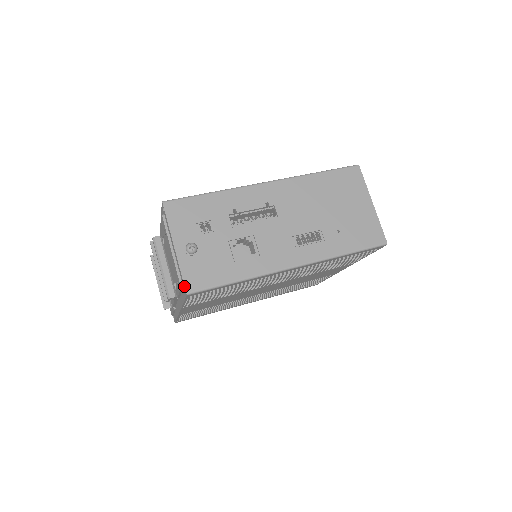
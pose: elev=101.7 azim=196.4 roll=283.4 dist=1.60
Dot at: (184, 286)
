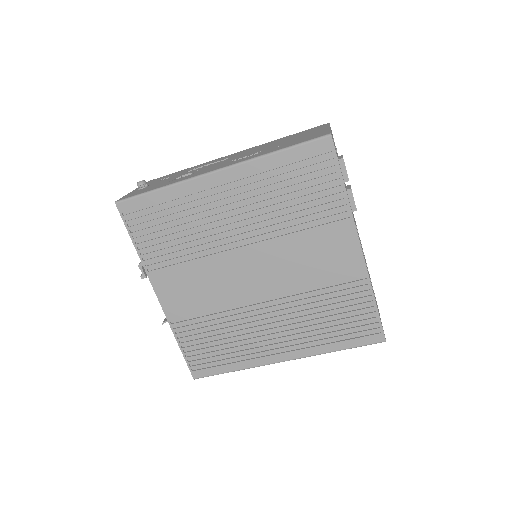
Dot at: occluded
